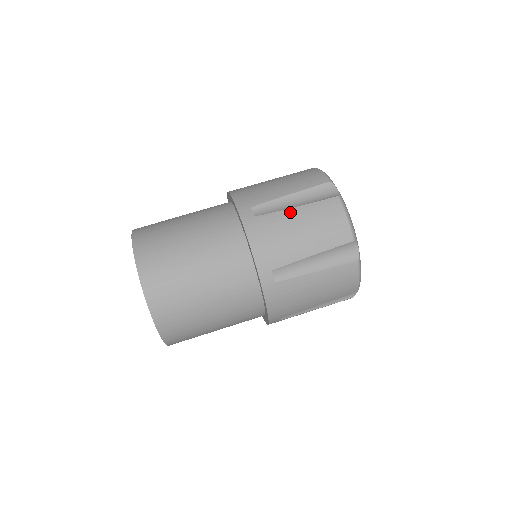
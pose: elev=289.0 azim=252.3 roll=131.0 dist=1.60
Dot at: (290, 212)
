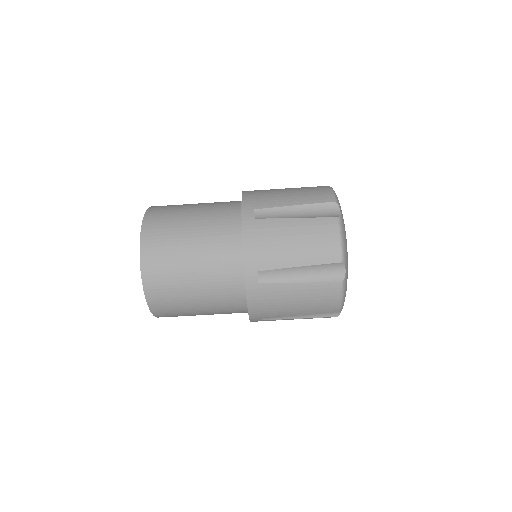
Dot at: (288, 222)
